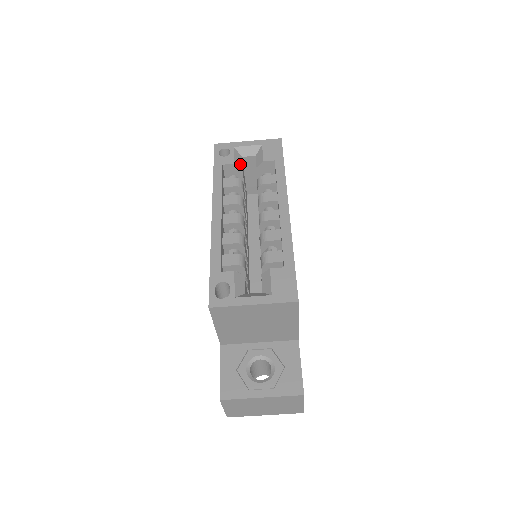
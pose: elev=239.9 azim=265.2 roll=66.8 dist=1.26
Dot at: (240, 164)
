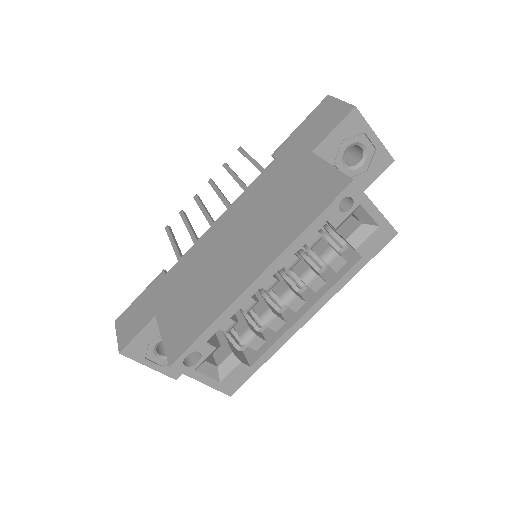
Dot at: occluded
